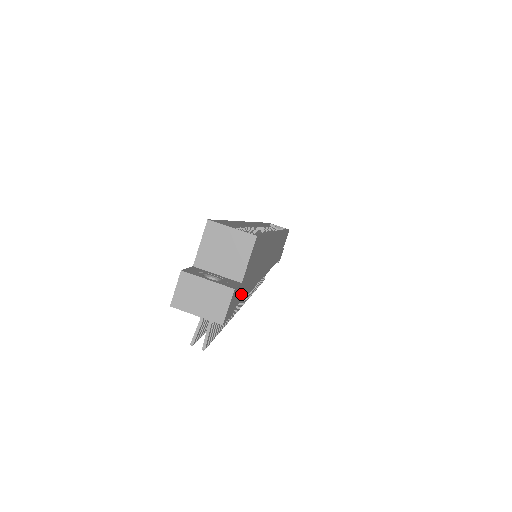
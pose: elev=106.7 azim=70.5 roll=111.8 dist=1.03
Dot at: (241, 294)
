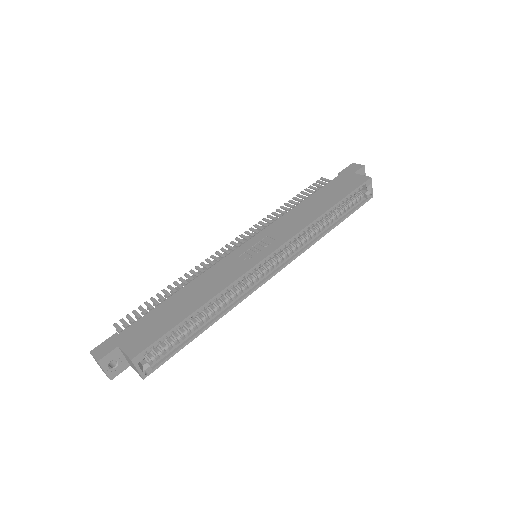
Dot at: occluded
